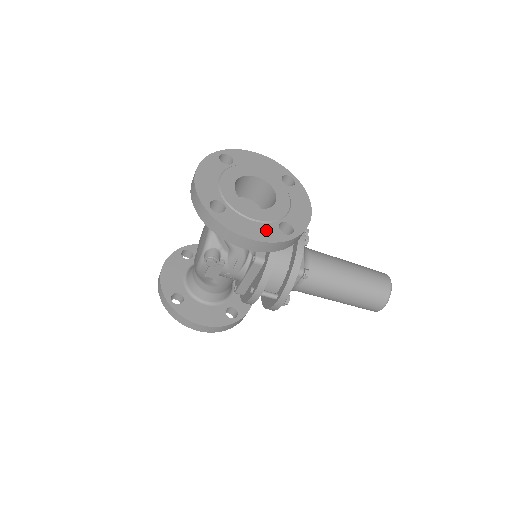
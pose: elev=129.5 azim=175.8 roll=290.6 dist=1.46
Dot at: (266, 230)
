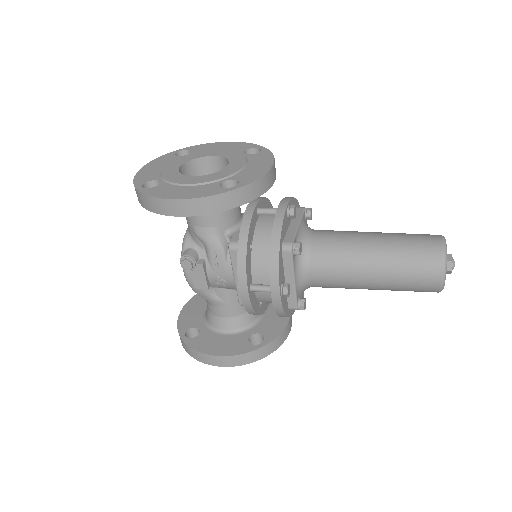
Dot at: (201, 189)
